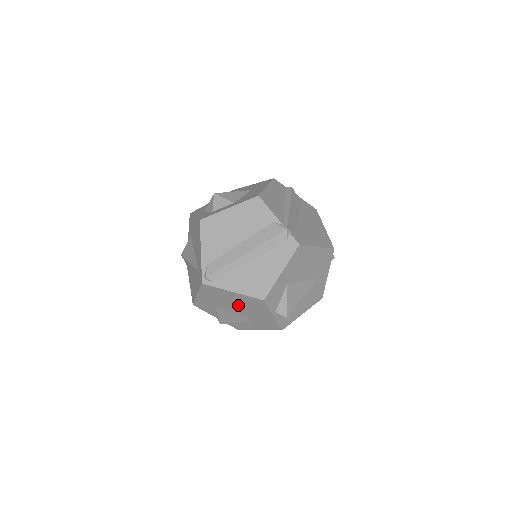
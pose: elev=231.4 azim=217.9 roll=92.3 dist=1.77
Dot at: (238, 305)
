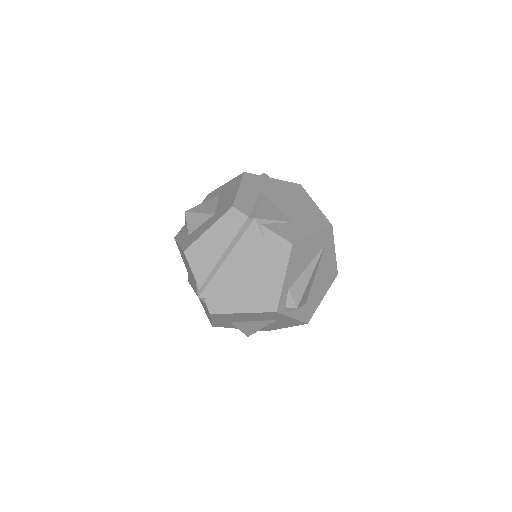
Dot at: occluded
